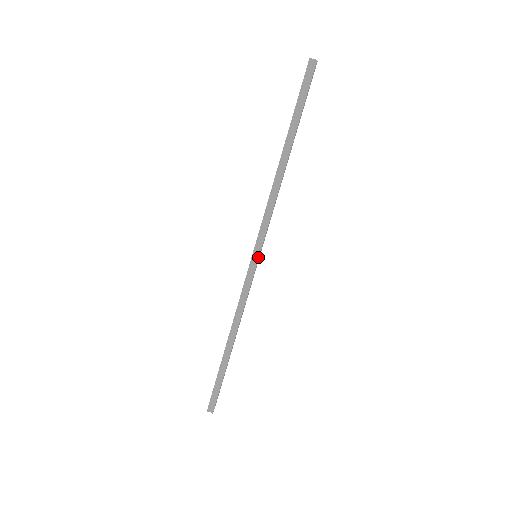
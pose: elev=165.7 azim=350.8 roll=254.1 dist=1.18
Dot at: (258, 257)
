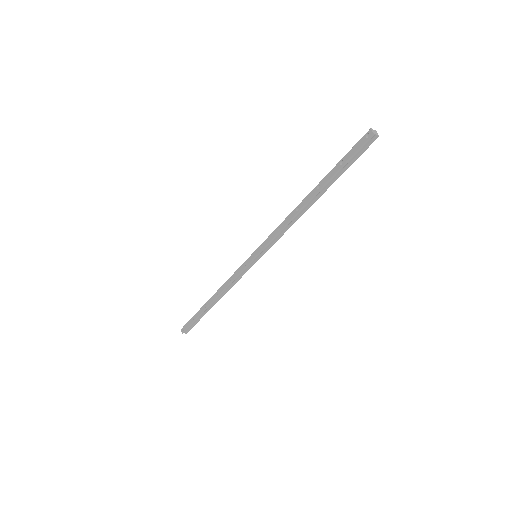
Dot at: occluded
